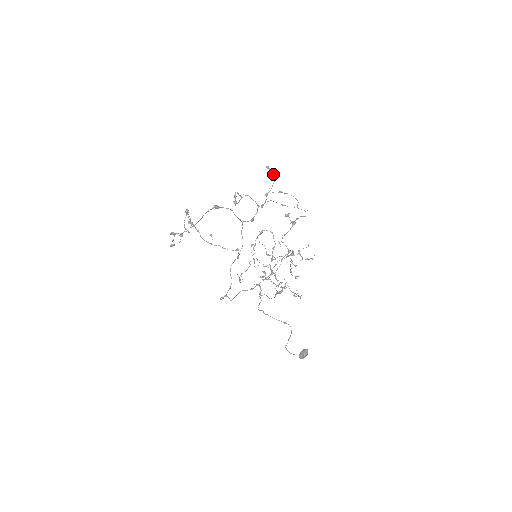
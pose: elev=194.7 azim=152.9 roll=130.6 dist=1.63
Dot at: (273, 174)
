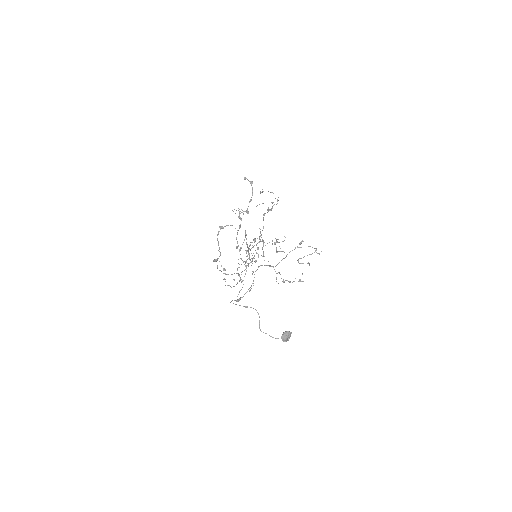
Dot at: (250, 181)
